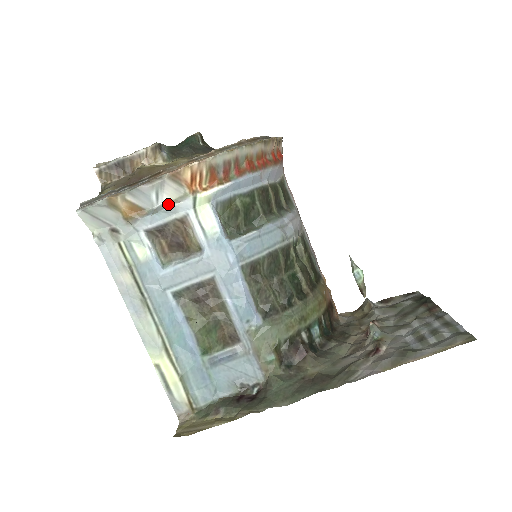
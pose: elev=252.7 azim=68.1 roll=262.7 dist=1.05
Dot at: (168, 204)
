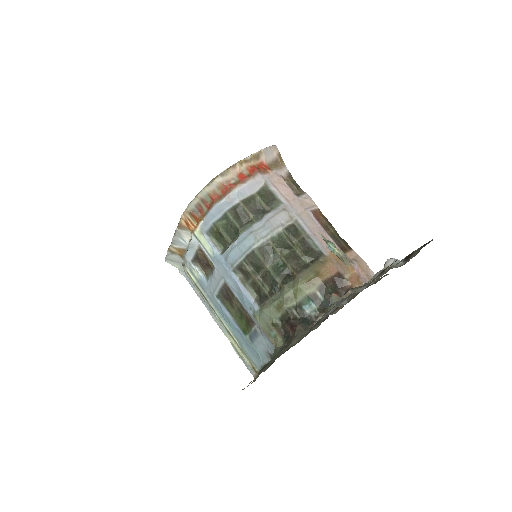
Dot at: (189, 243)
